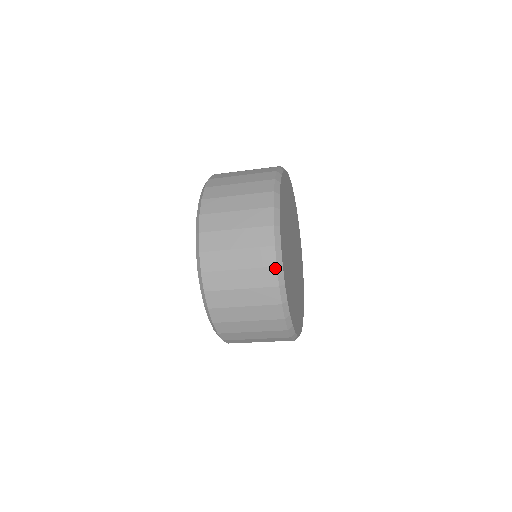
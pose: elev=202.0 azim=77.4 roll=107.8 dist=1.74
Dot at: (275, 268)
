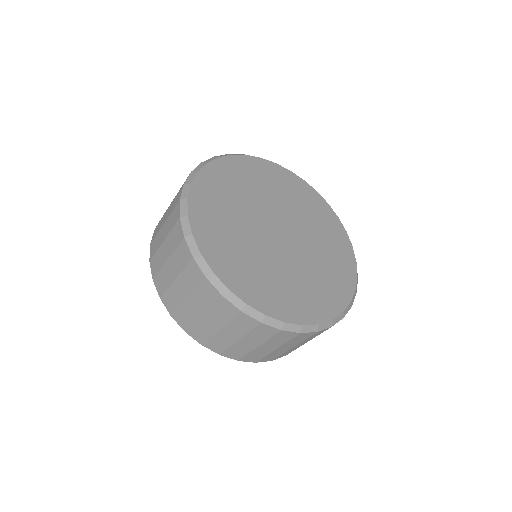
Dot at: (206, 280)
